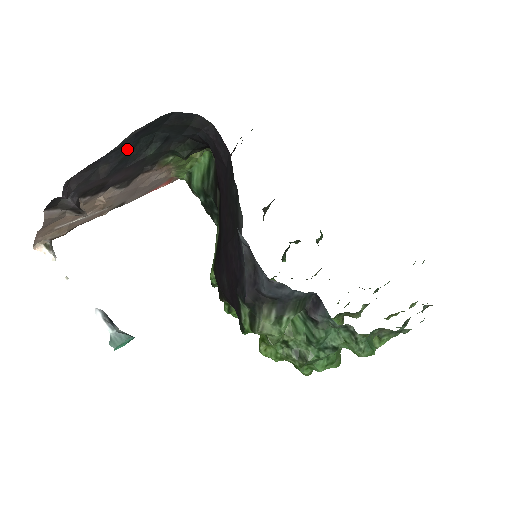
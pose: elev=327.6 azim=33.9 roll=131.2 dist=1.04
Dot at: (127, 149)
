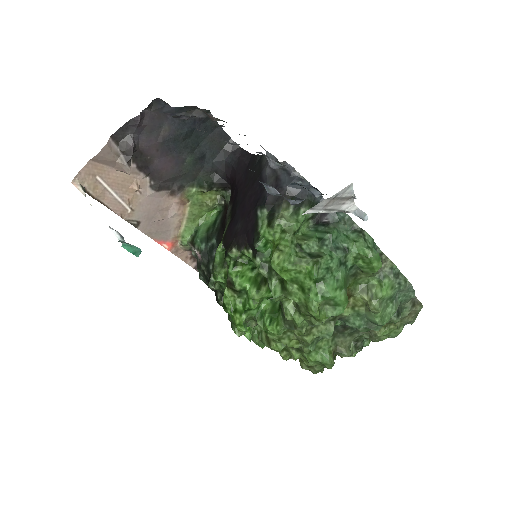
Dot at: (184, 129)
